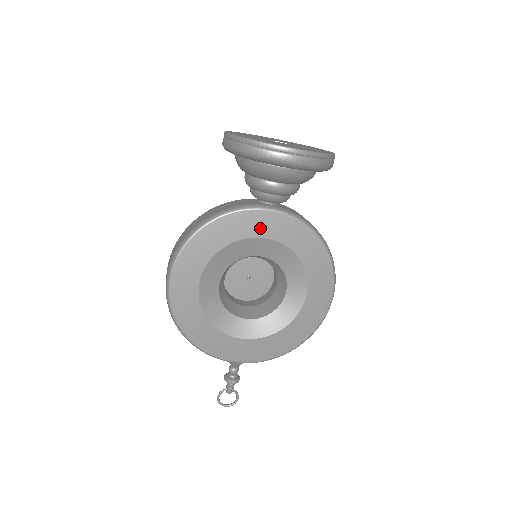
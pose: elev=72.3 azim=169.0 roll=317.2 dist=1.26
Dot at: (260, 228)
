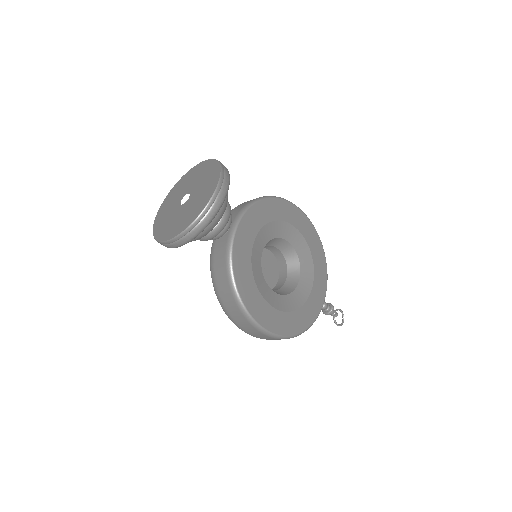
Dot at: (247, 242)
